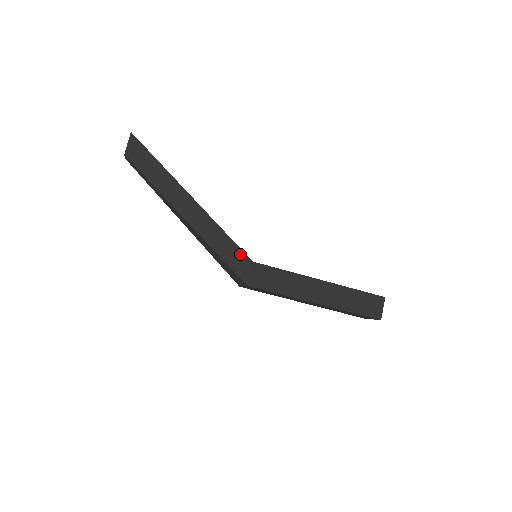
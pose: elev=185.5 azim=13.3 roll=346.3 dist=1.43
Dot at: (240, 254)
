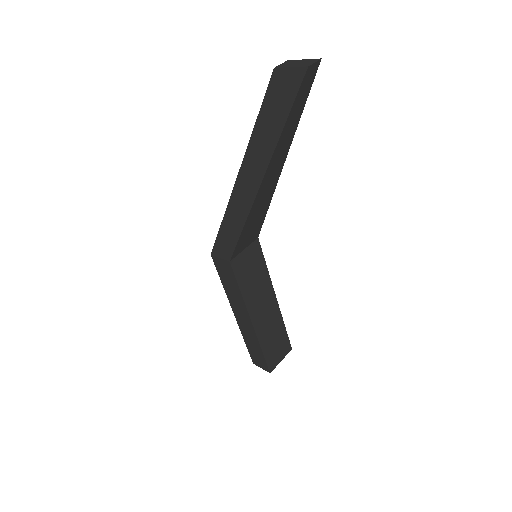
Dot at: (230, 248)
